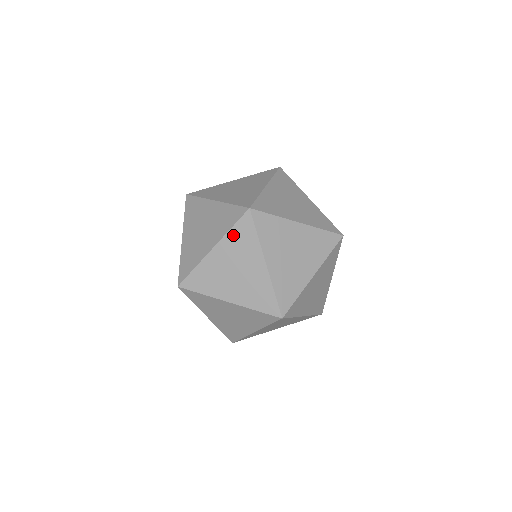
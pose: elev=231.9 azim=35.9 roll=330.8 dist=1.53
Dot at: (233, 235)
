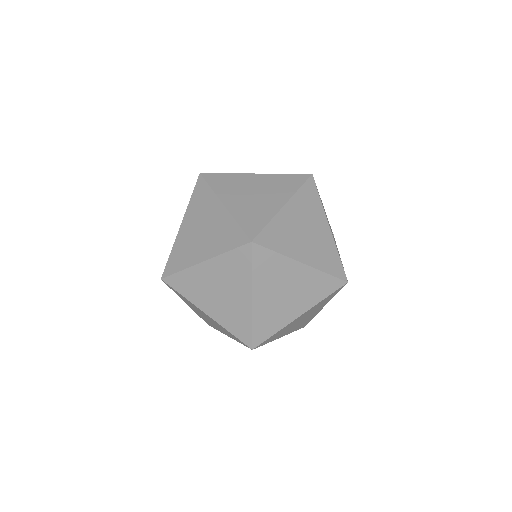
Dot at: (227, 259)
